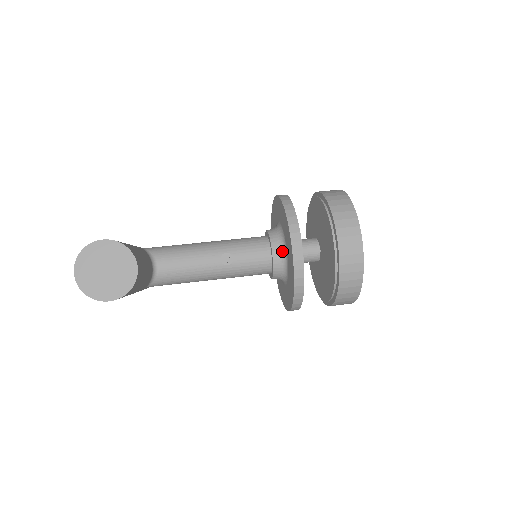
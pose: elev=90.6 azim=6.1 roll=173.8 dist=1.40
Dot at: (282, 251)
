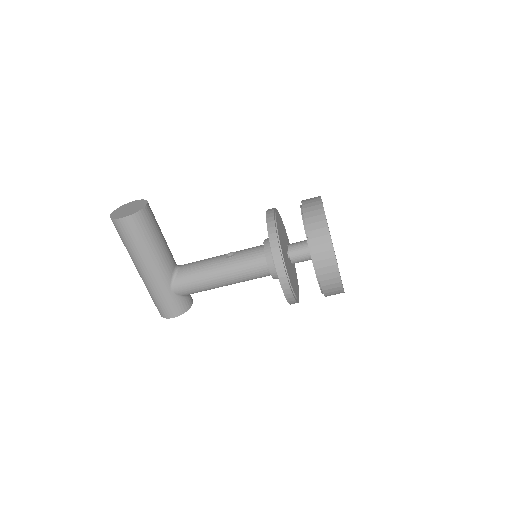
Dot at: occluded
